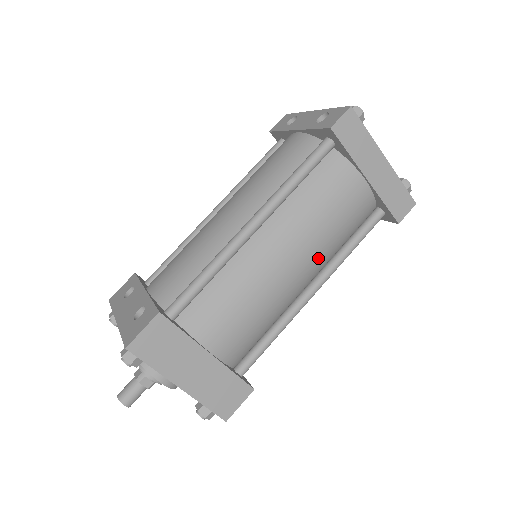
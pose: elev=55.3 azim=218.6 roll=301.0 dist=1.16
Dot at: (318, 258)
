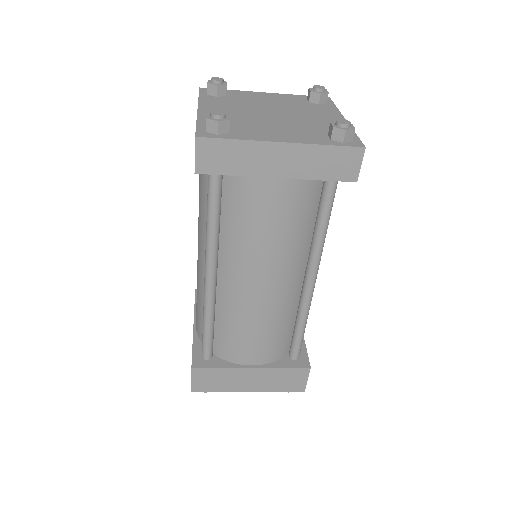
Dot at: (290, 261)
